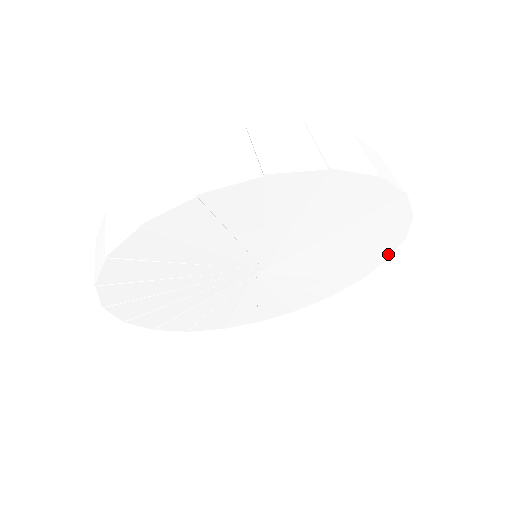
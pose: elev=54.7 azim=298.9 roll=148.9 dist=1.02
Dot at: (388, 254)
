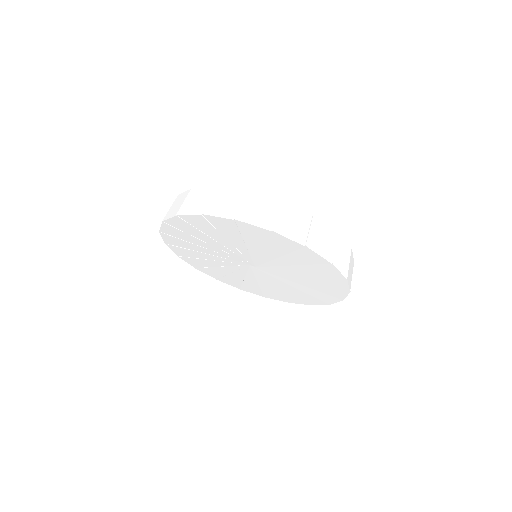
Dot at: (315, 304)
